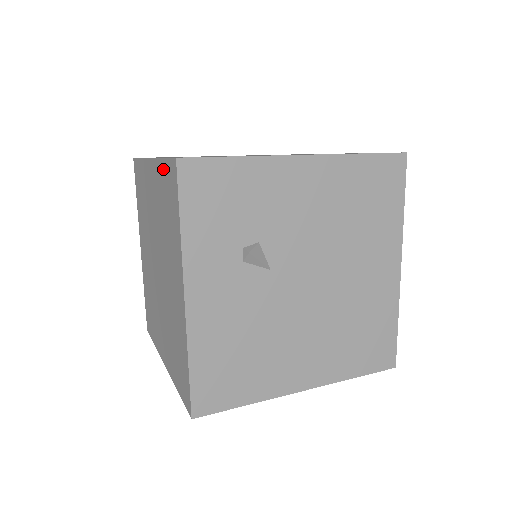
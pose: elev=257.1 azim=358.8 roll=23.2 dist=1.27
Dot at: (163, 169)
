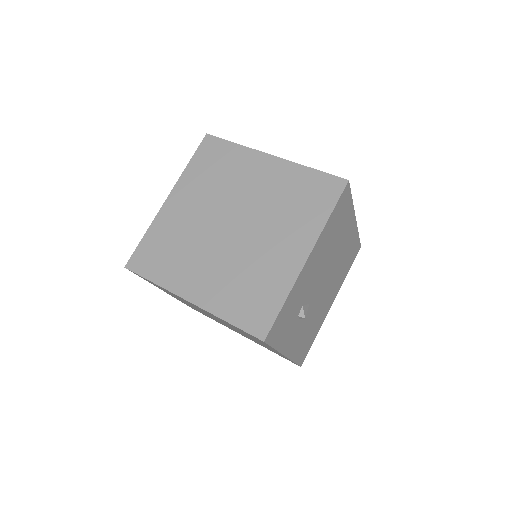
Dot at: occluded
